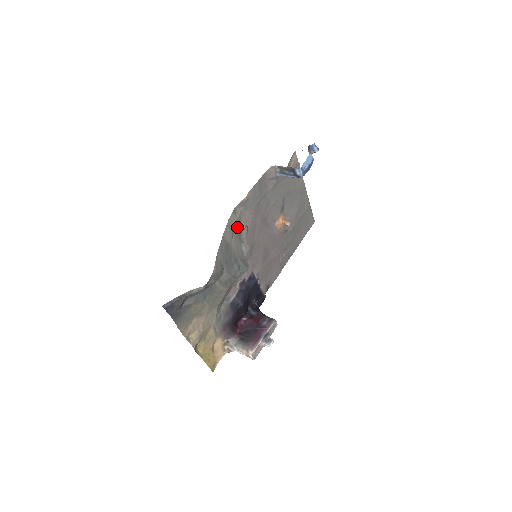
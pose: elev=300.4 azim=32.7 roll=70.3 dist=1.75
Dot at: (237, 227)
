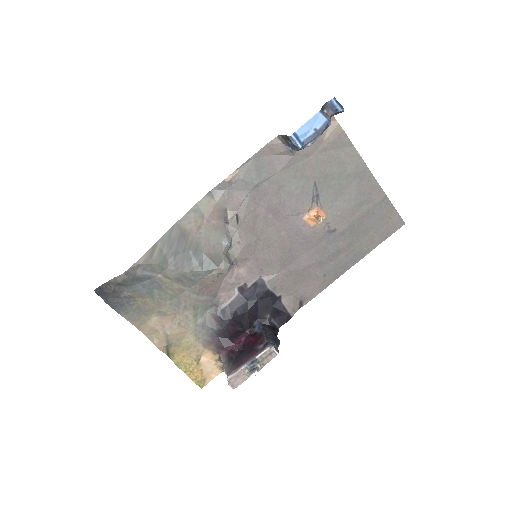
Dot at: (217, 214)
